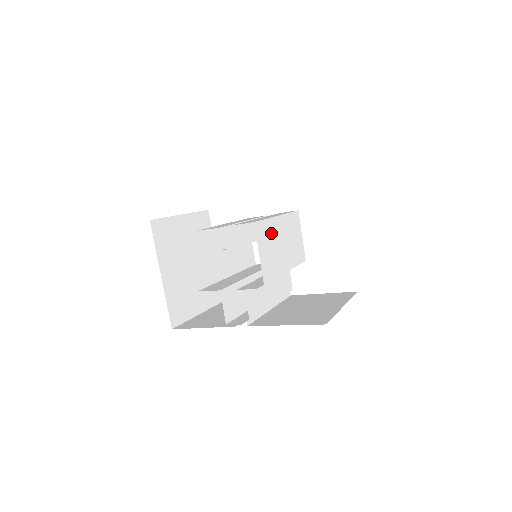
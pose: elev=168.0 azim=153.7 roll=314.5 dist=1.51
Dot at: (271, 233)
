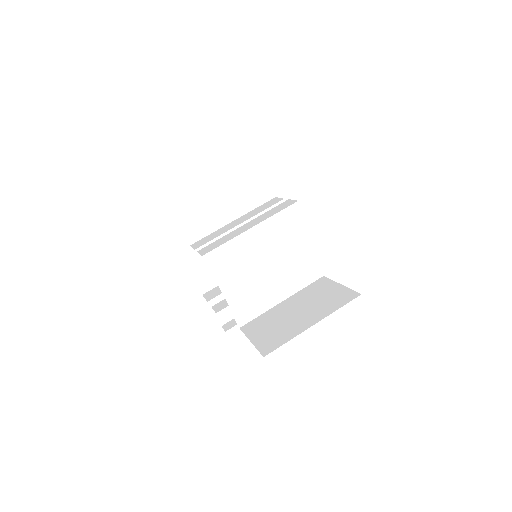
Dot at: (238, 252)
